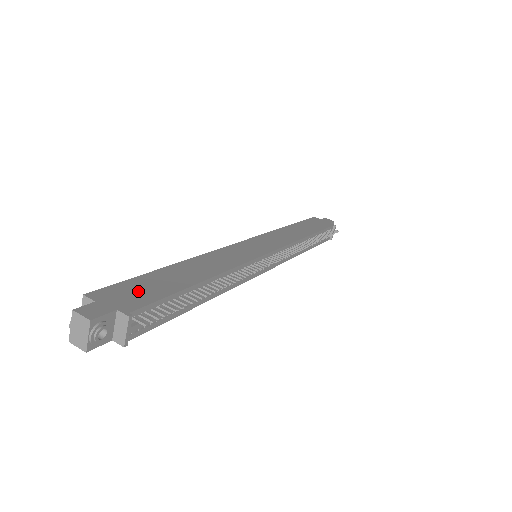
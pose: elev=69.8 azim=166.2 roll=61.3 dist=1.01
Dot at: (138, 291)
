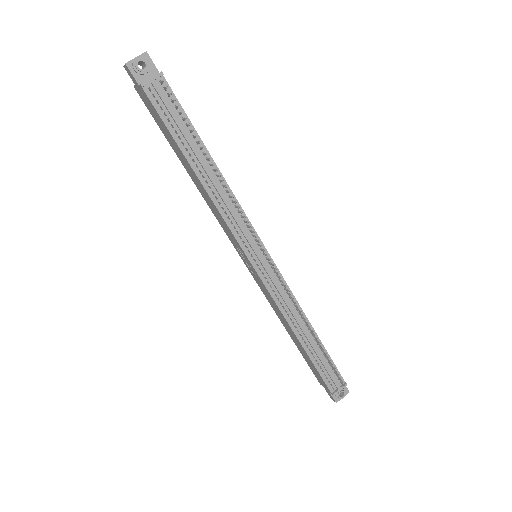
Dot at: occluded
